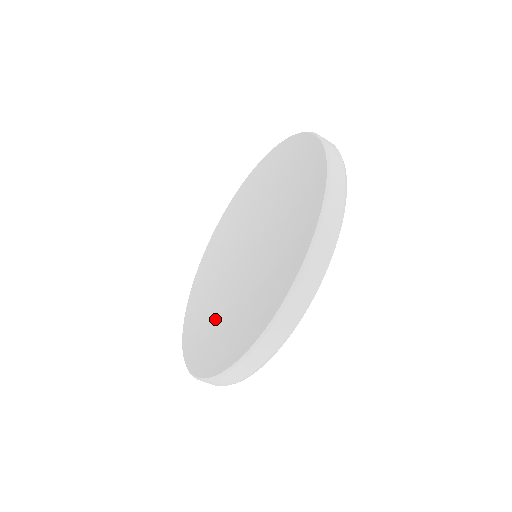
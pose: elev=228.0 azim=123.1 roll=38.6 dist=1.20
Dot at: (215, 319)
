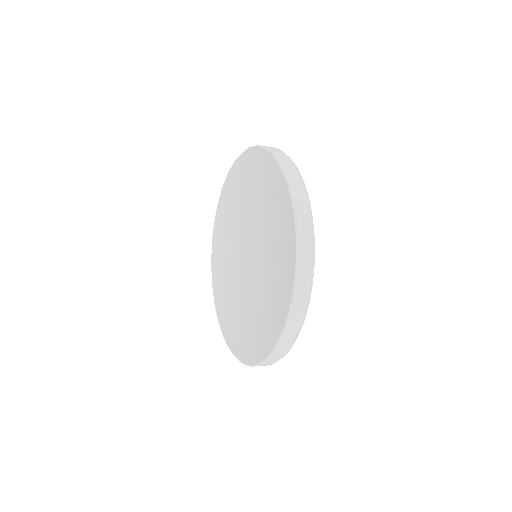
Dot at: (234, 302)
